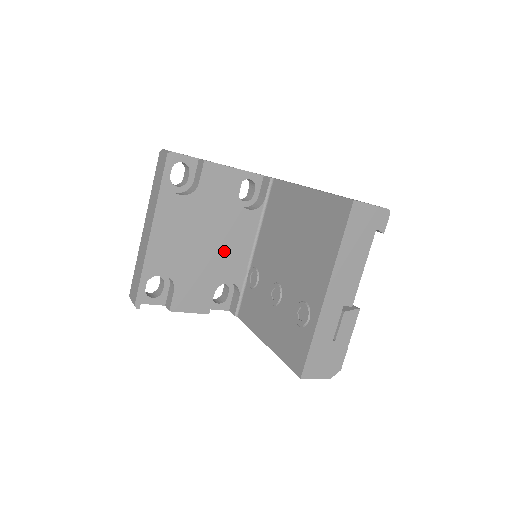
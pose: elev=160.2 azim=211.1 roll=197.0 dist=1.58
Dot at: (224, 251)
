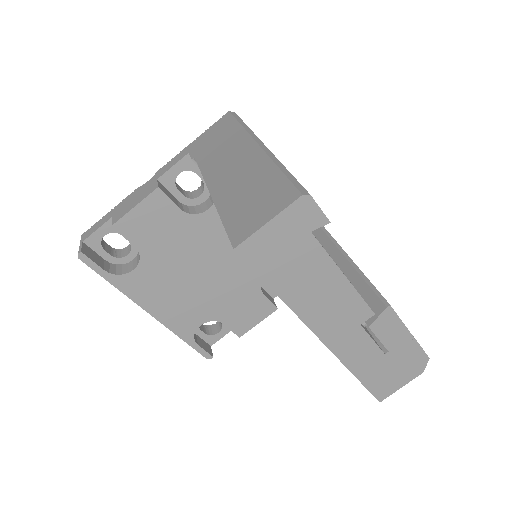
Dot at: (230, 261)
